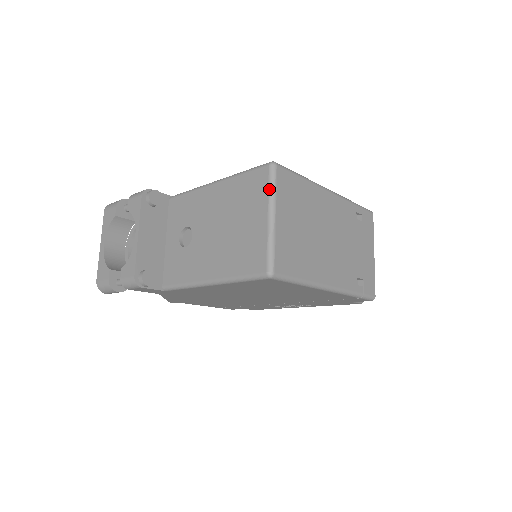
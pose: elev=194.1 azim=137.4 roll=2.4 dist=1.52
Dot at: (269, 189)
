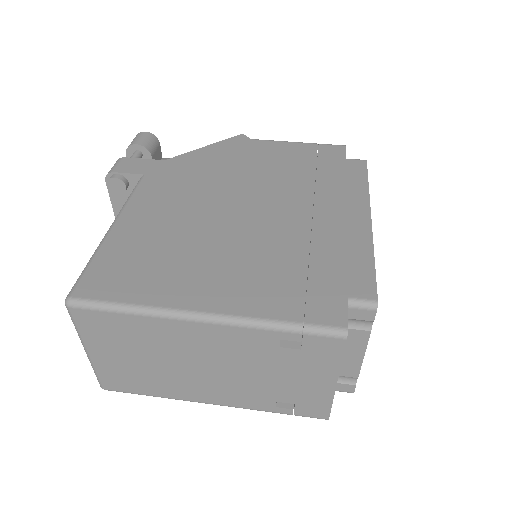
Dot at: (74, 324)
